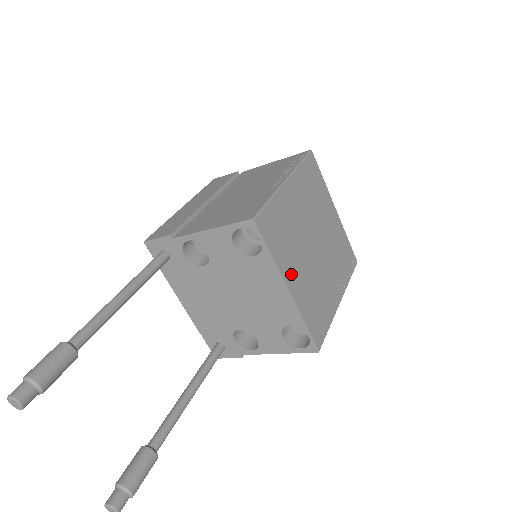
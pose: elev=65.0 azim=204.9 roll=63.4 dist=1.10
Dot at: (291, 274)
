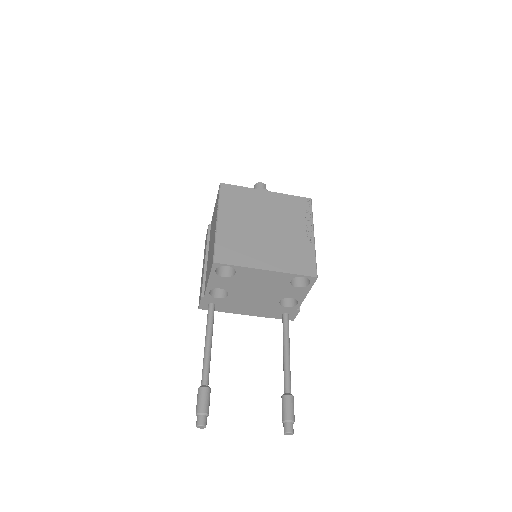
Dot at: (261, 261)
